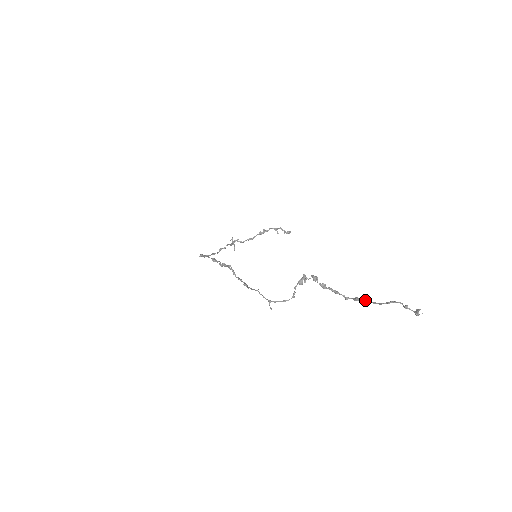
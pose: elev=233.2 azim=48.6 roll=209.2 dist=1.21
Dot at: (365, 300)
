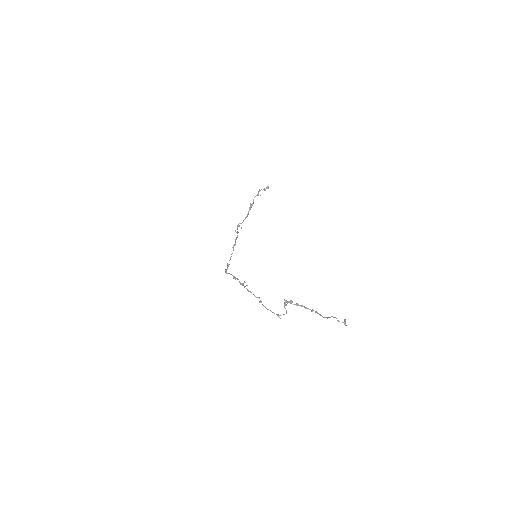
Dot at: (320, 315)
